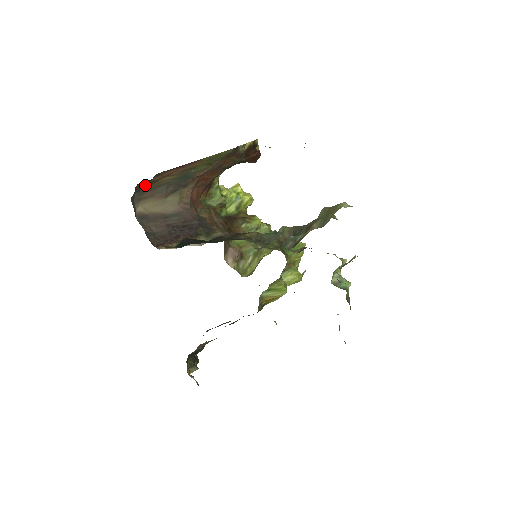
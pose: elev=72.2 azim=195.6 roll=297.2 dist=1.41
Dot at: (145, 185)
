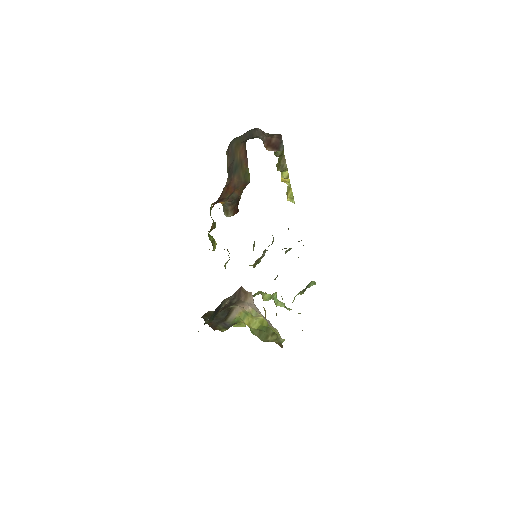
Dot at: (238, 142)
